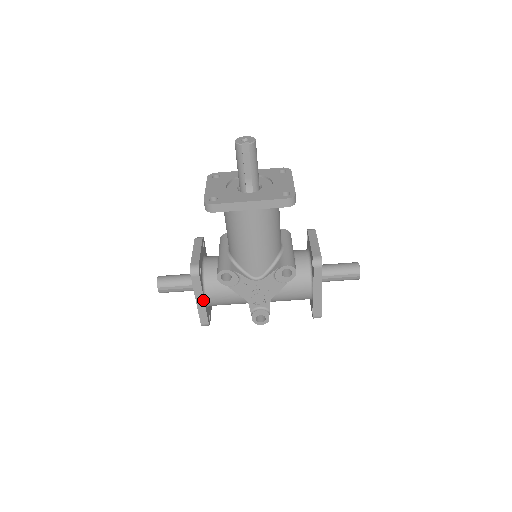
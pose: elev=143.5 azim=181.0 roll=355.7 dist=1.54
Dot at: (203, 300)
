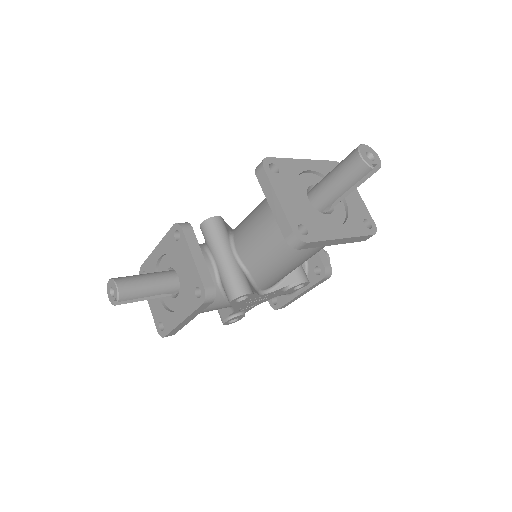
Dot at: (191, 319)
